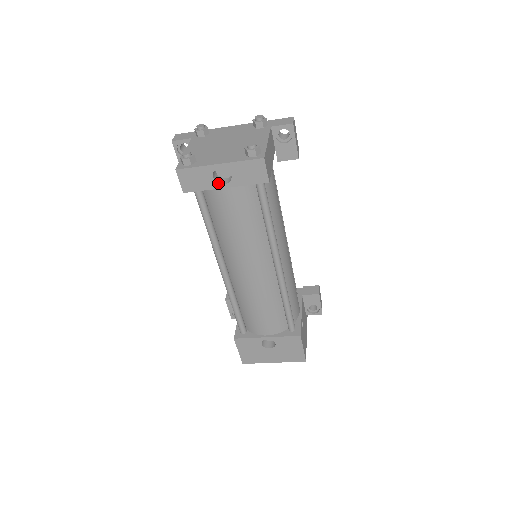
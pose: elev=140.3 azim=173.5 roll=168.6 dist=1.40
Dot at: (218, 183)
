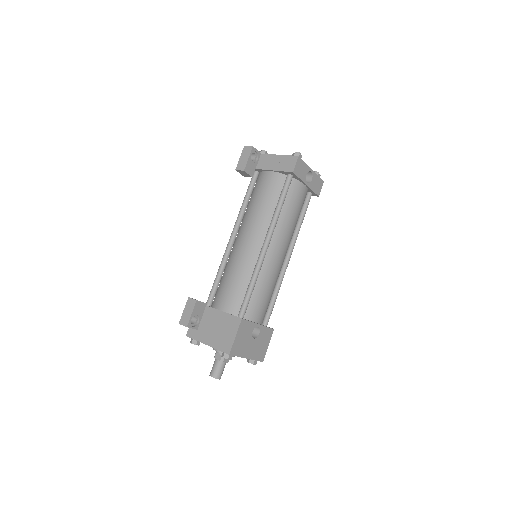
Dot at: occluded
